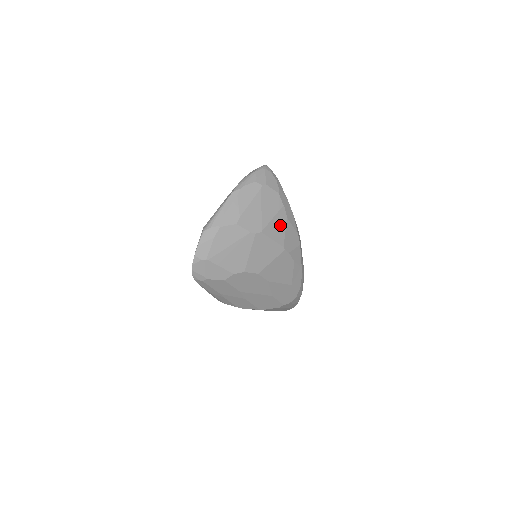
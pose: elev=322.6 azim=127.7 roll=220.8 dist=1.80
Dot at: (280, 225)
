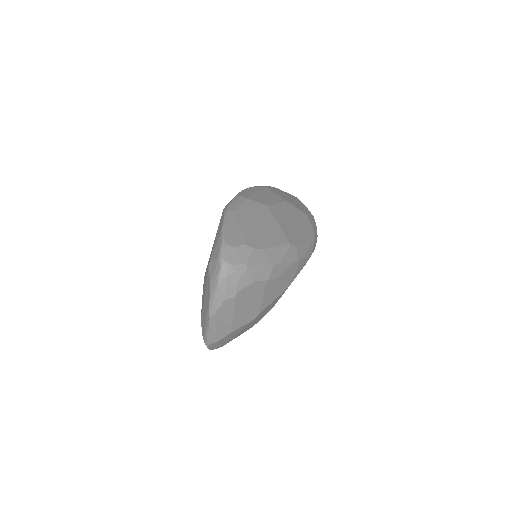
Dot at: (273, 289)
